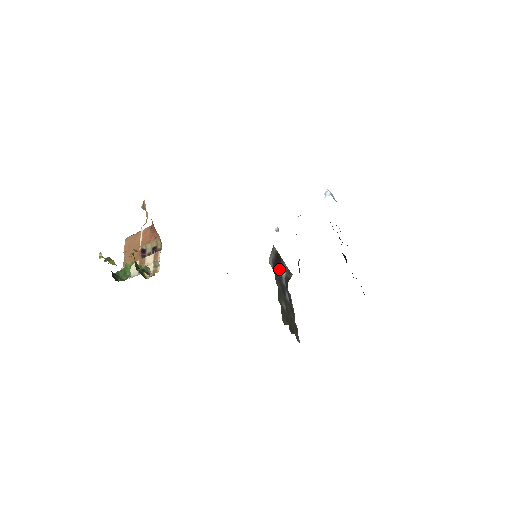
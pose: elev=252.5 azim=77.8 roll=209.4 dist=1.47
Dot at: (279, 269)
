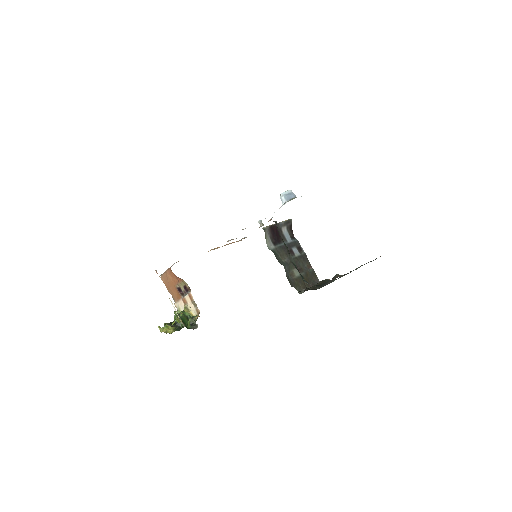
Dot at: occluded
